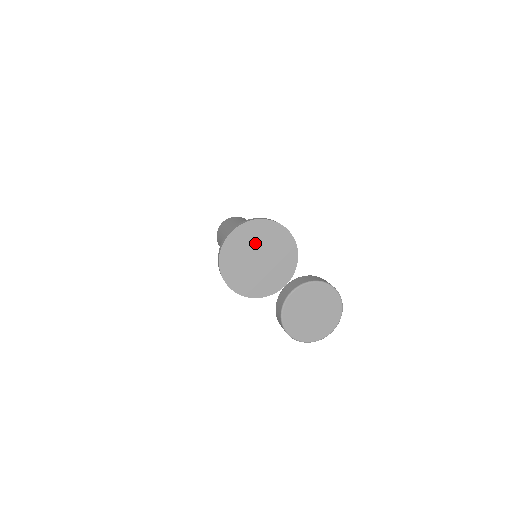
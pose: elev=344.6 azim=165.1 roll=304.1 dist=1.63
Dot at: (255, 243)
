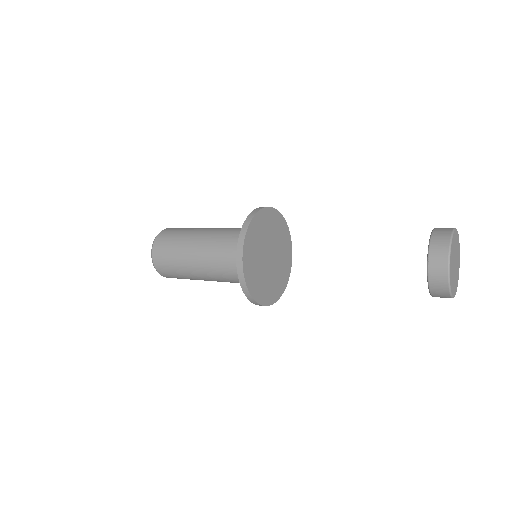
Dot at: (272, 236)
